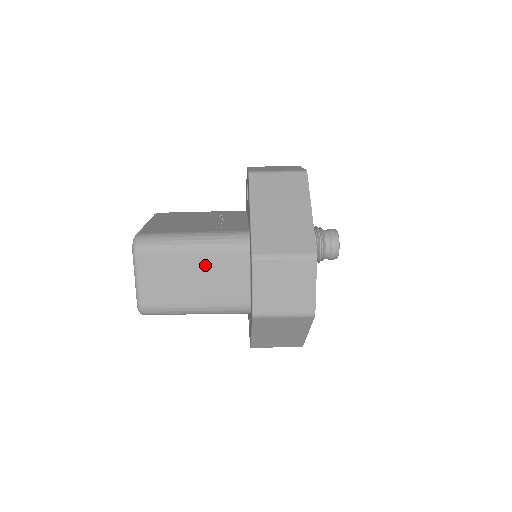
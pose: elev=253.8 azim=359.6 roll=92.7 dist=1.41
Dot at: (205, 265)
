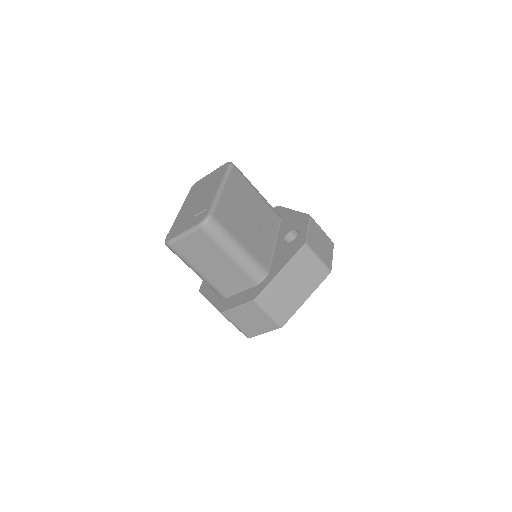
Dot at: (228, 267)
